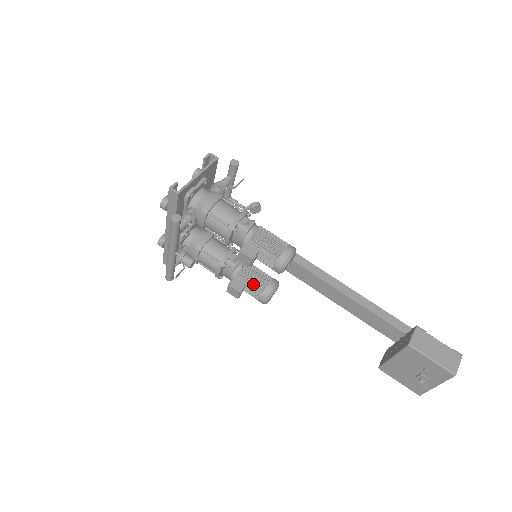
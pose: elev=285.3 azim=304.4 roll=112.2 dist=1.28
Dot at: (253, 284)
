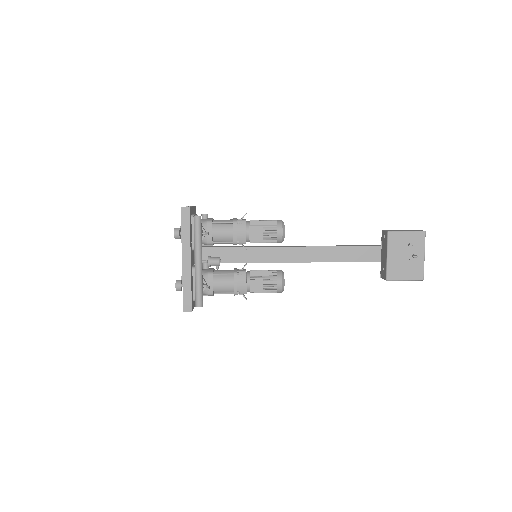
Dot at: (266, 275)
